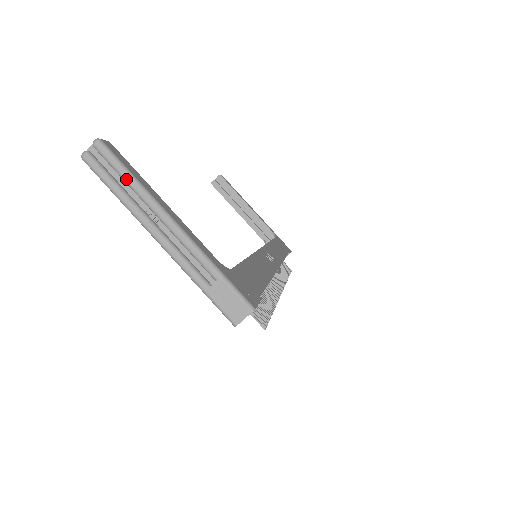
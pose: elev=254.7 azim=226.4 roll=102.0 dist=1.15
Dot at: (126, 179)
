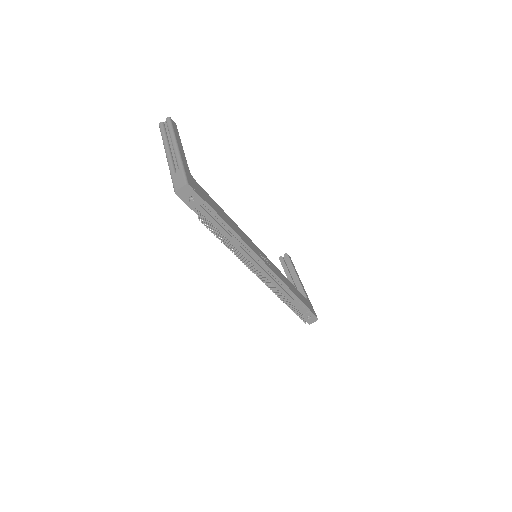
Dot at: (169, 130)
